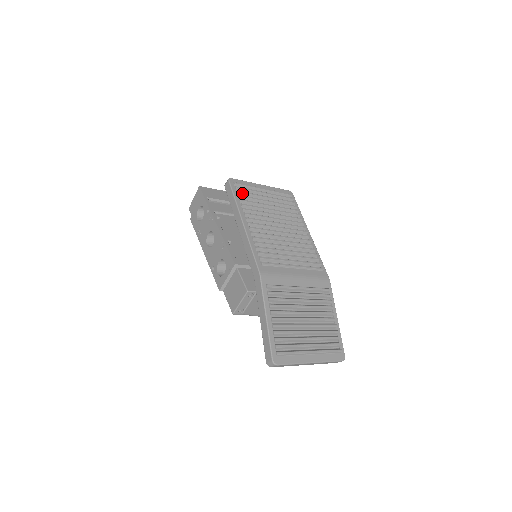
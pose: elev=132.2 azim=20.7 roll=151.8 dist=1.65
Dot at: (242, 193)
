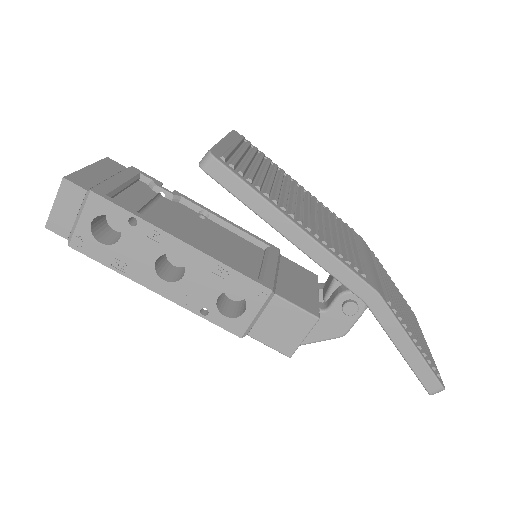
Dot at: (244, 172)
